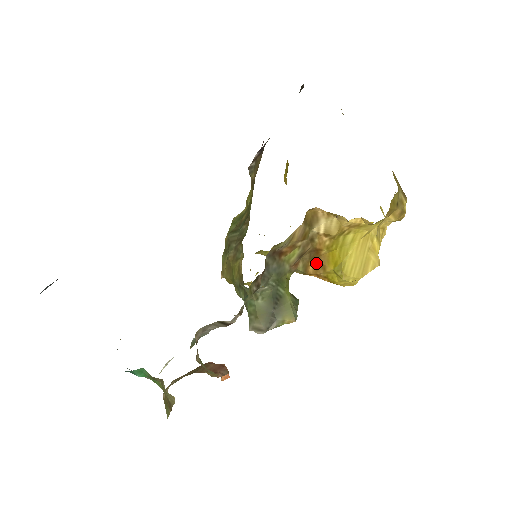
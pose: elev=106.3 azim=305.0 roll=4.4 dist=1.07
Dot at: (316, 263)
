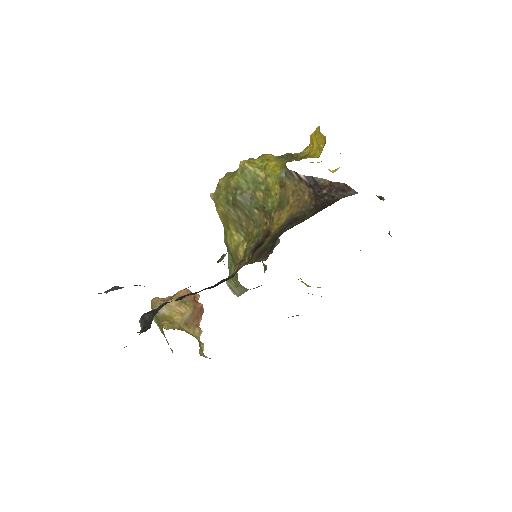
Dot at: occluded
